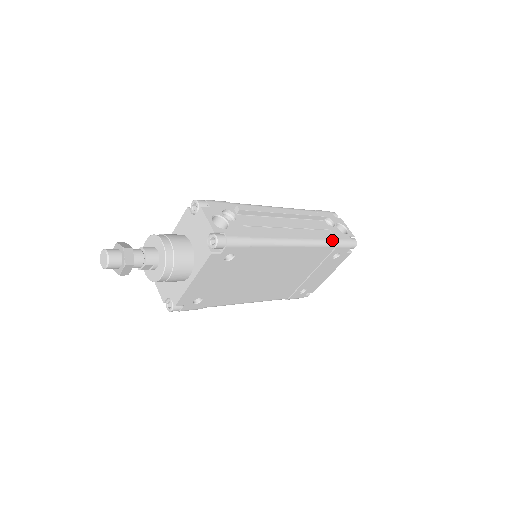
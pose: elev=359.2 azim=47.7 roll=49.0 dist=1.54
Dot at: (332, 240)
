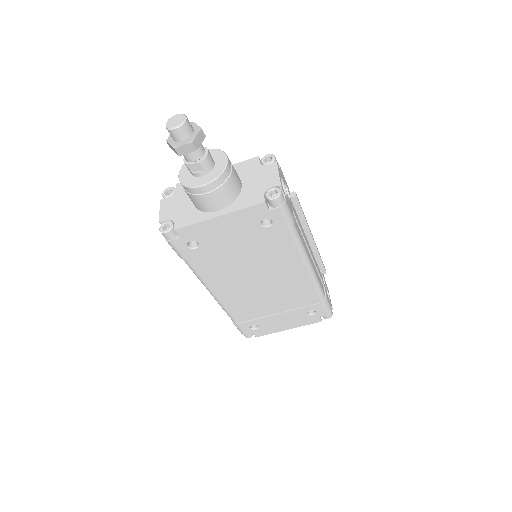
Dot at: (324, 293)
